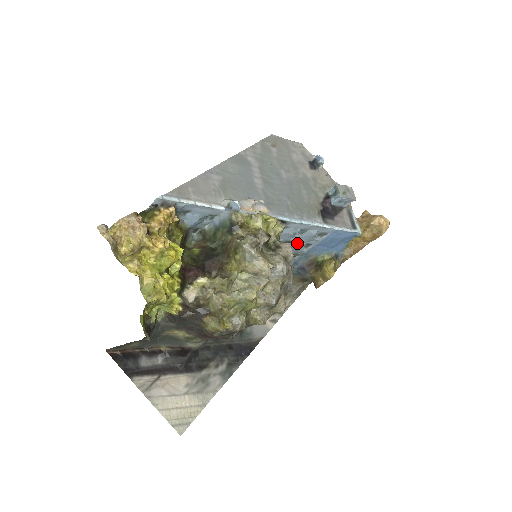
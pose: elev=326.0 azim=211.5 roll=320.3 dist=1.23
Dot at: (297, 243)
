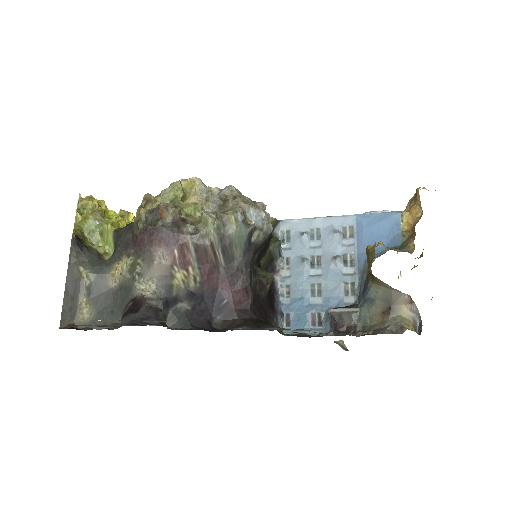
Dot at: (327, 257)
